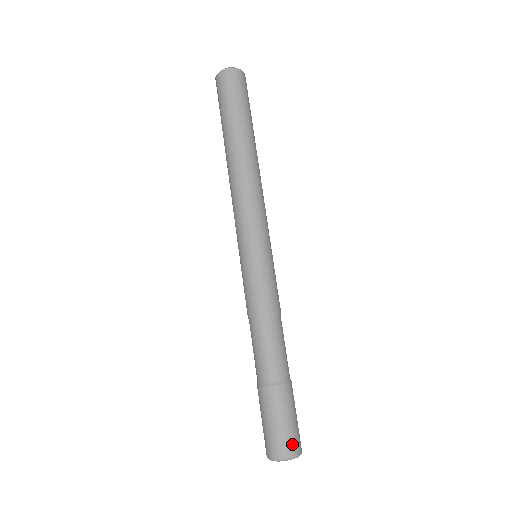
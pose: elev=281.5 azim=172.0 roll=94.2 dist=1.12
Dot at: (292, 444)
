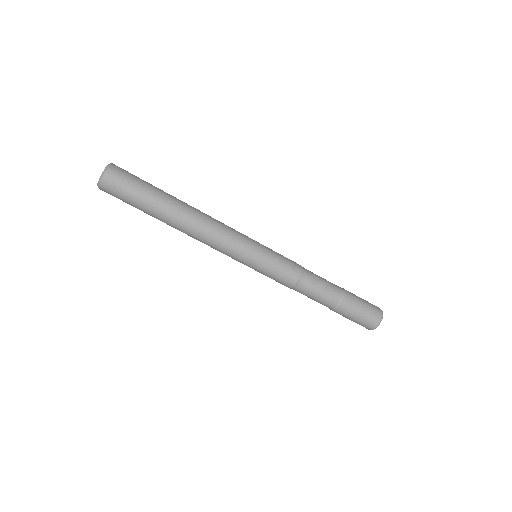
Dot at: (368, 326)
